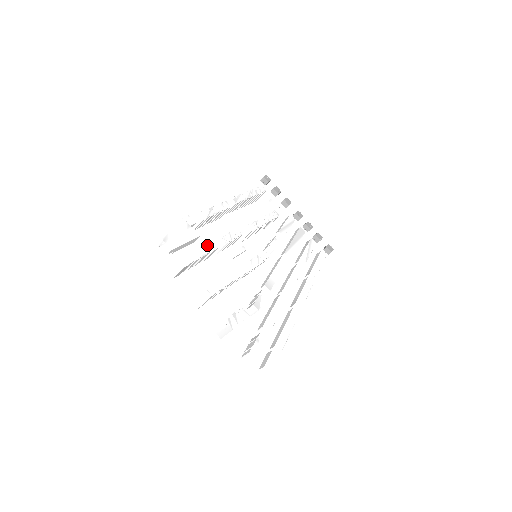
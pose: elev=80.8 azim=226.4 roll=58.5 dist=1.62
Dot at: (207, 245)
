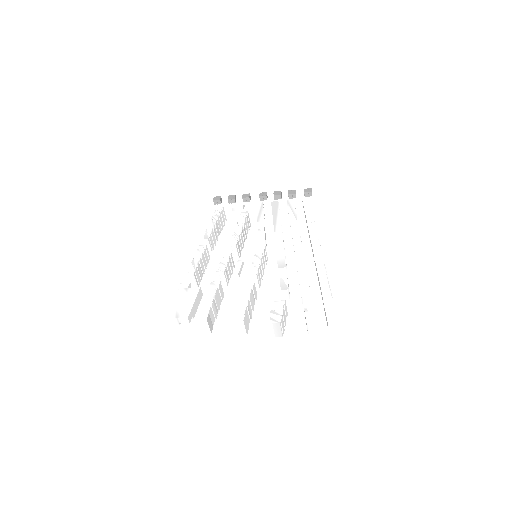
Dot at: (211, 288)
